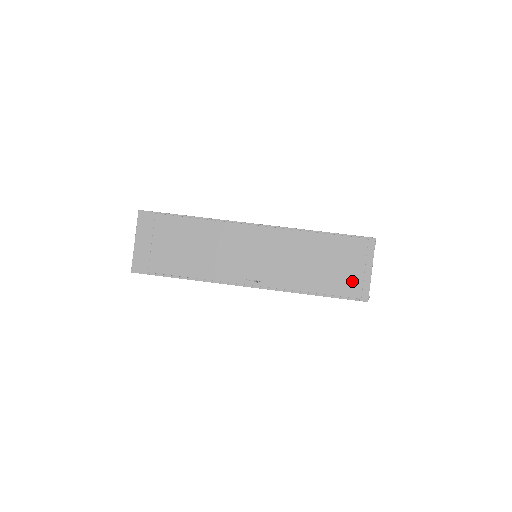
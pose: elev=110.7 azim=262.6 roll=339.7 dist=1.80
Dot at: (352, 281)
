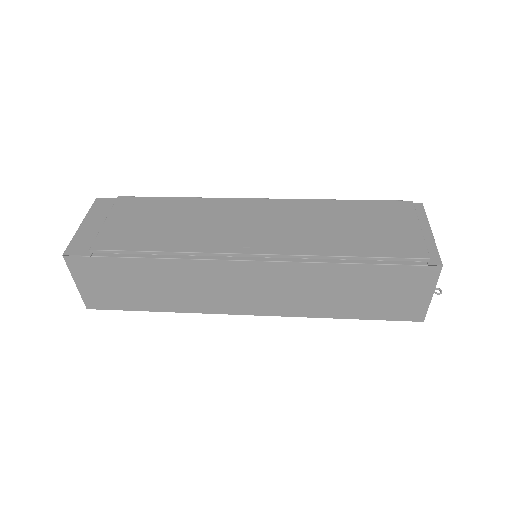
Dot at: (407, 240)
